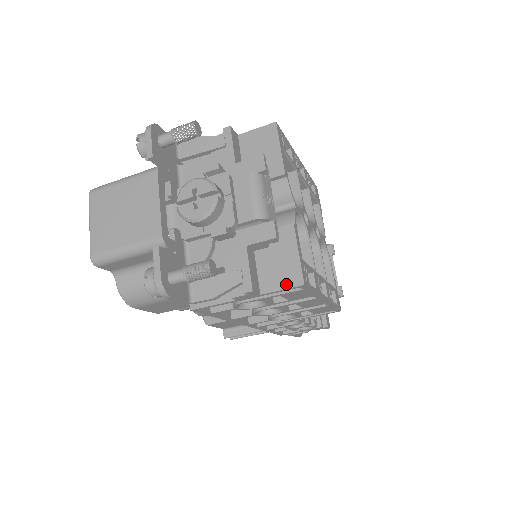
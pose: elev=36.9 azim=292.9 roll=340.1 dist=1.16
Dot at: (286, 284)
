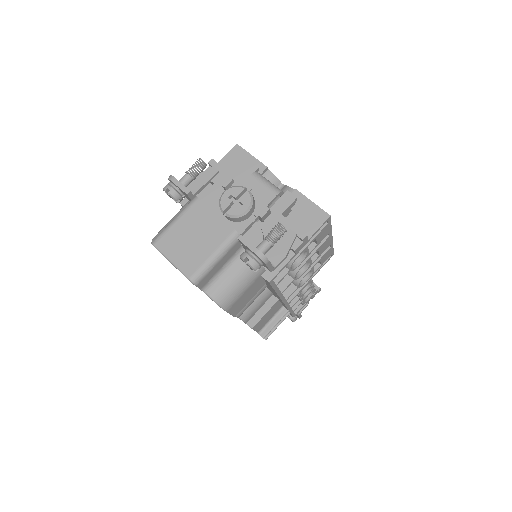
Dot at: (319, 223)
